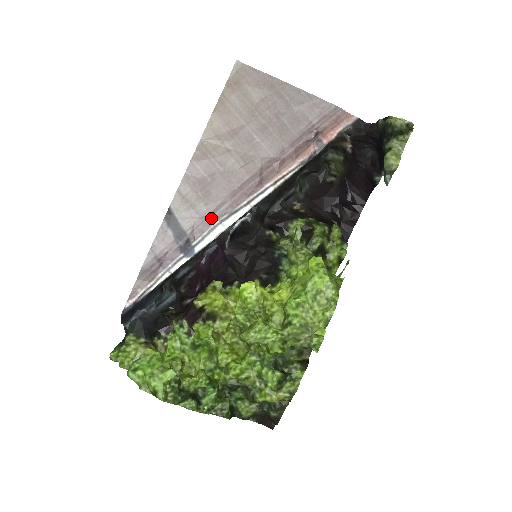
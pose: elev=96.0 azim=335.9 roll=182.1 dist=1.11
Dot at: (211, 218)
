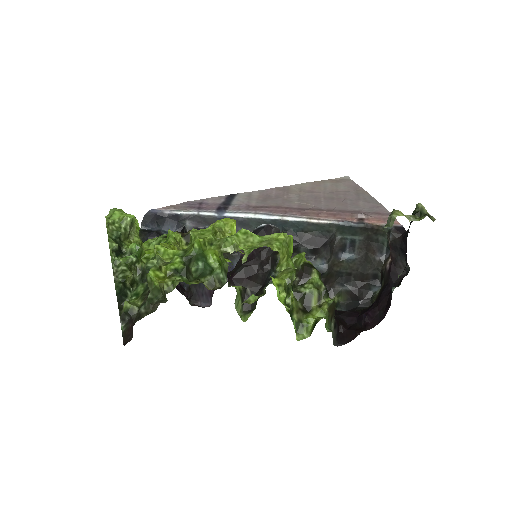
Dot at: (252, 208)
